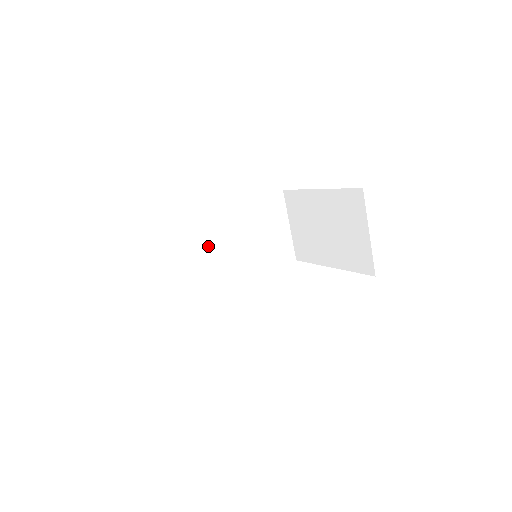
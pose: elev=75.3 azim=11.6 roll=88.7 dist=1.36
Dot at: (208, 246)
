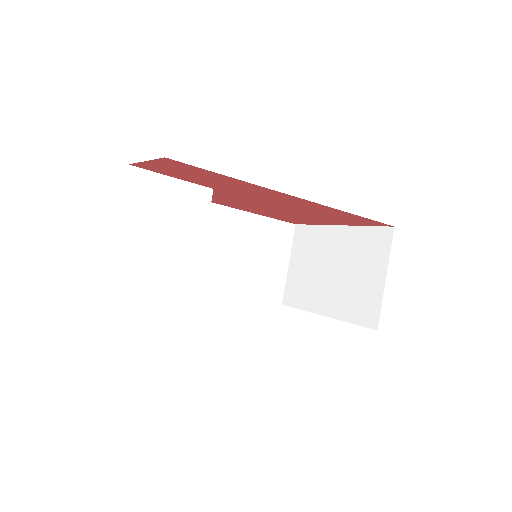
Dot at: occluded
